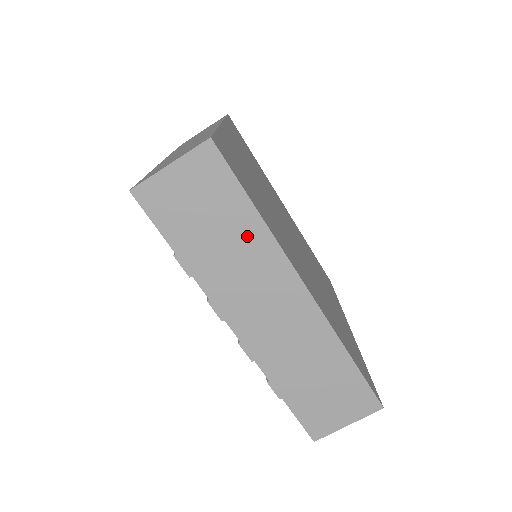
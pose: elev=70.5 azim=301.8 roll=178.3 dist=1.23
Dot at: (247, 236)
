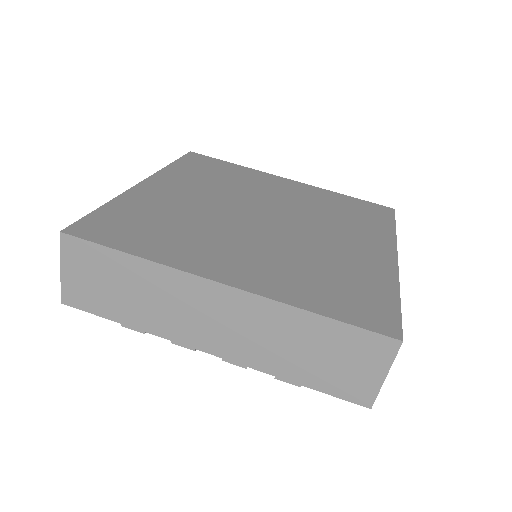
Dot at: (144, 278)
